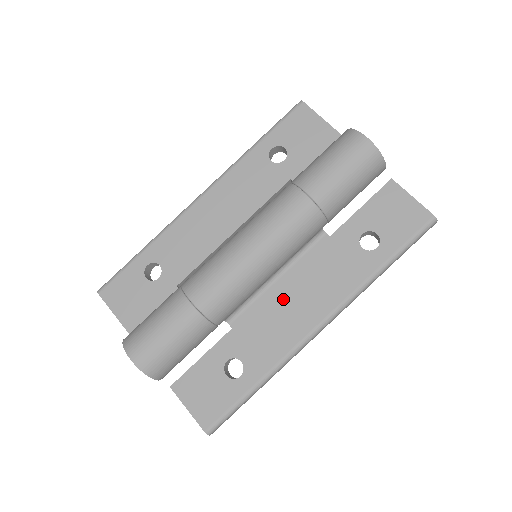
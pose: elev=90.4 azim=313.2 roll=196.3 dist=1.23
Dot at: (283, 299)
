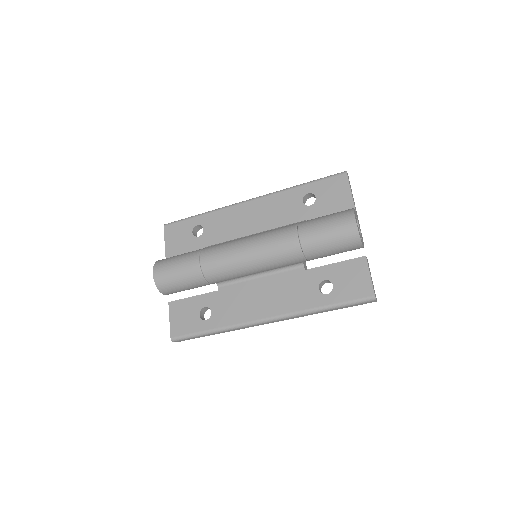
Dot at: (255, 291)
